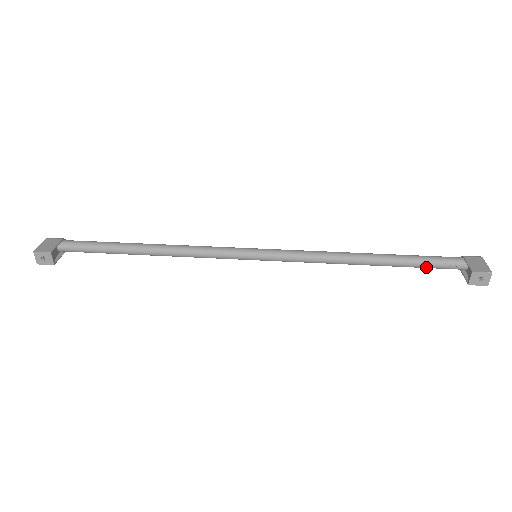
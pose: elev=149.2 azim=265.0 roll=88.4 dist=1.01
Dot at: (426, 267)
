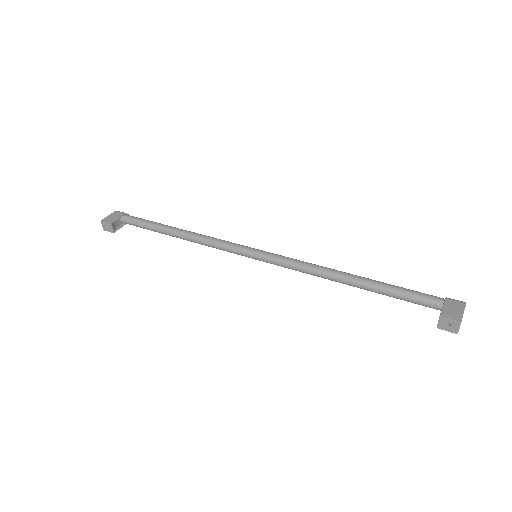
Dot at: (405, 300)
